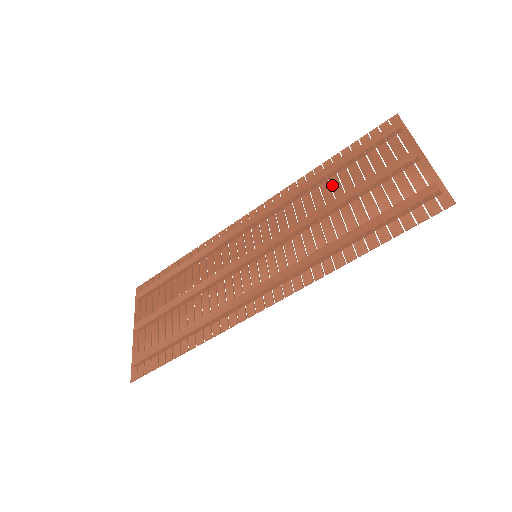
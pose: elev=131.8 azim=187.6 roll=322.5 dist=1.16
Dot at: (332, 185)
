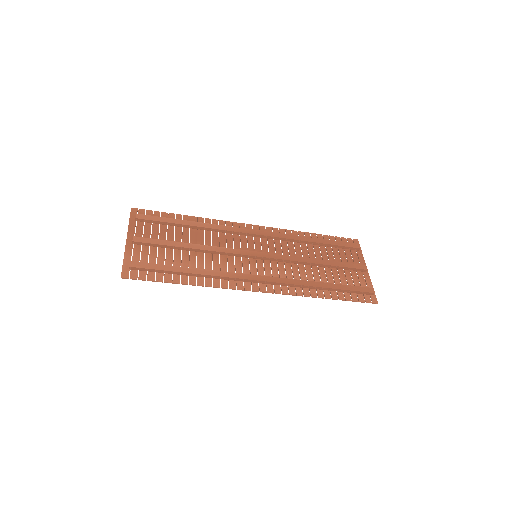
Dot at: (315, 250)
